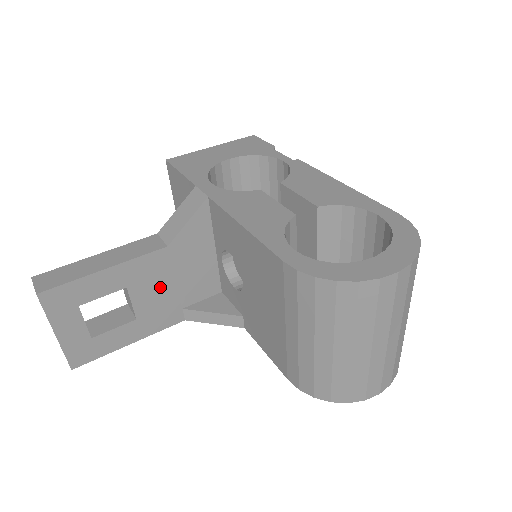
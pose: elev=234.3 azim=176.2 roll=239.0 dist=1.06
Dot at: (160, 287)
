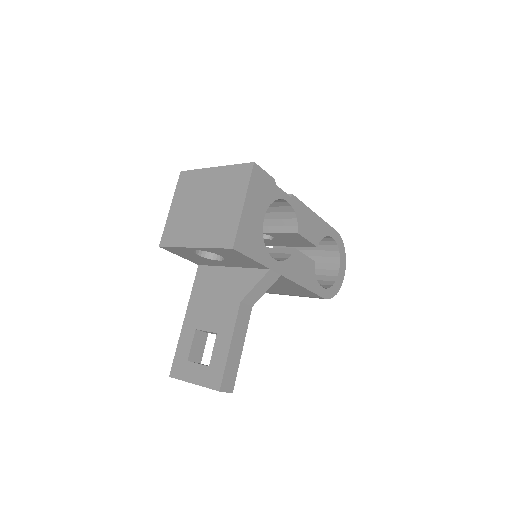
Dot at: occluded
